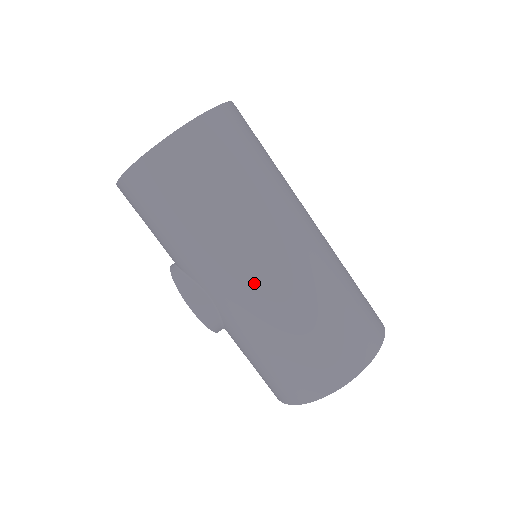
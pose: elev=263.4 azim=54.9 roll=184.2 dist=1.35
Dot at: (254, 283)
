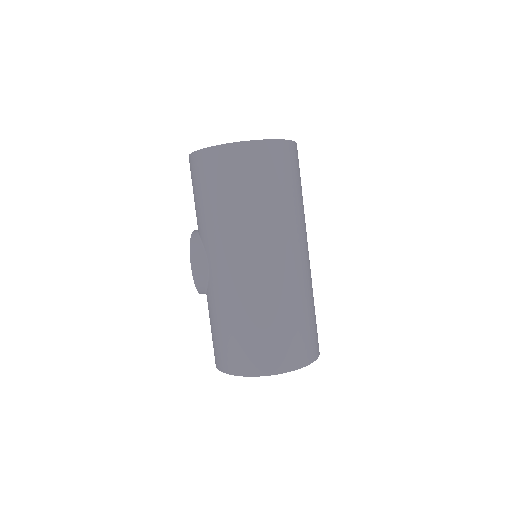
Dot at: (243, 269)
